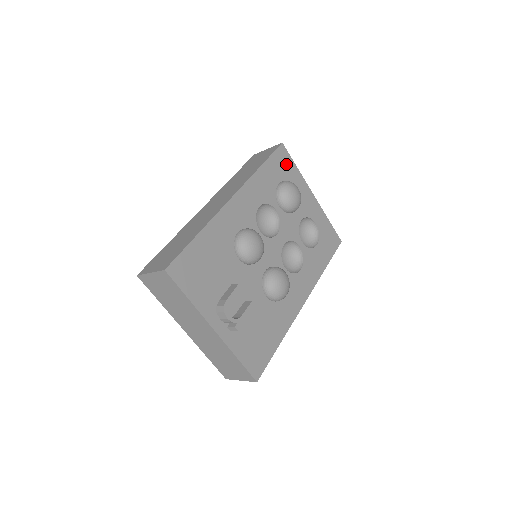
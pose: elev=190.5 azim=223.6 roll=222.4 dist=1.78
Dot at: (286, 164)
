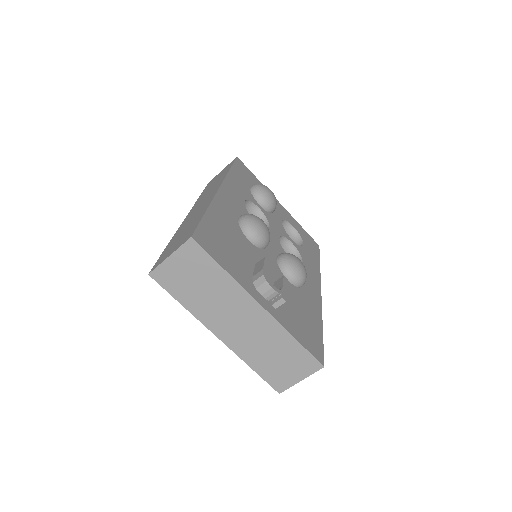
Dot at: (248, 174)
